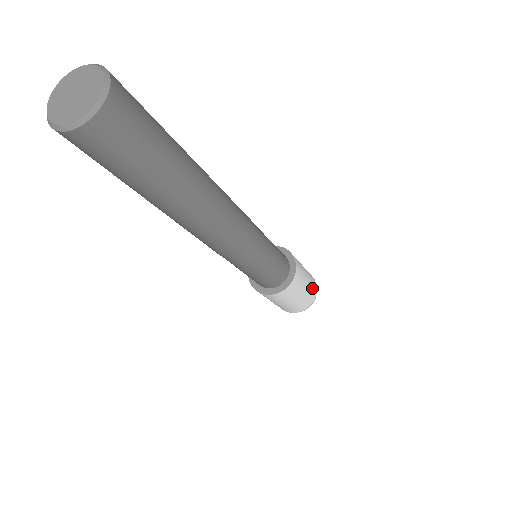
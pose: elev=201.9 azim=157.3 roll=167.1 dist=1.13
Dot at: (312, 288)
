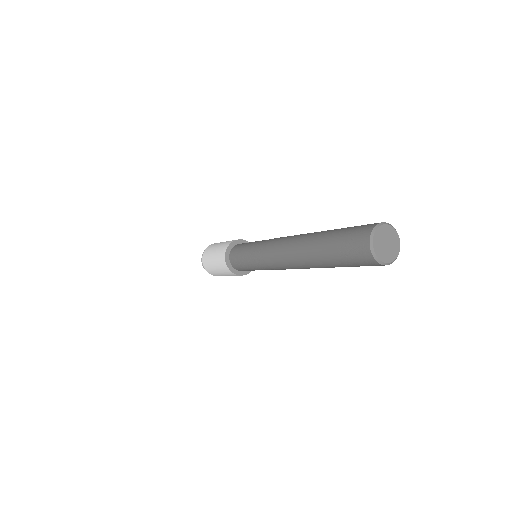
Dot at: occluded
